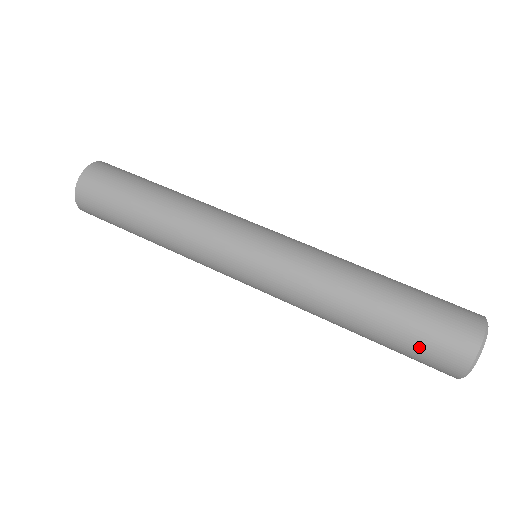
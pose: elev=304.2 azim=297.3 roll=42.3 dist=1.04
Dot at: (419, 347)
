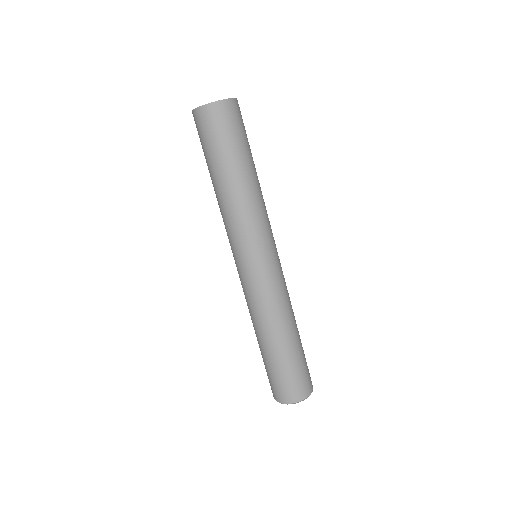
Dot at: (272, 377)
